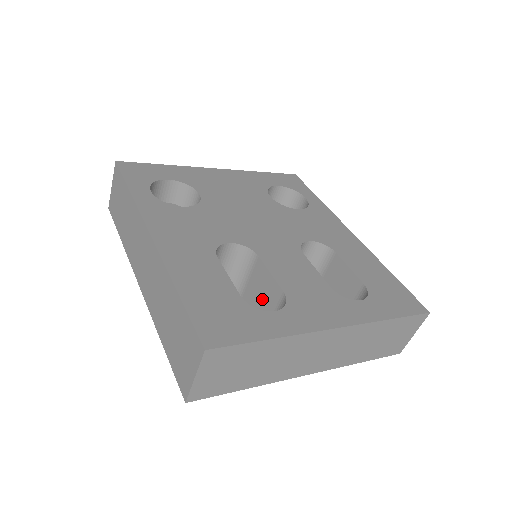
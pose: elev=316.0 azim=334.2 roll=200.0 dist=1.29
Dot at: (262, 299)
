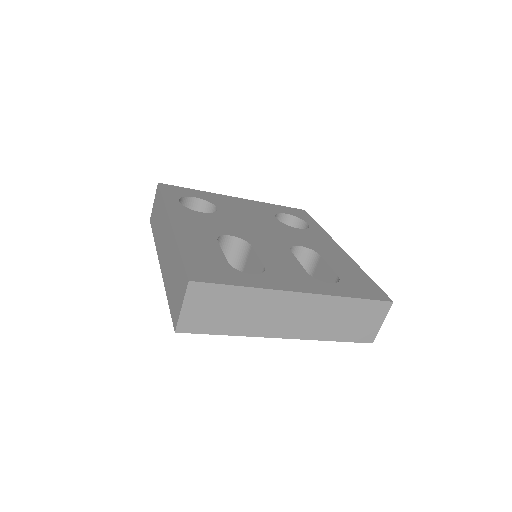
Dot at: occluded
